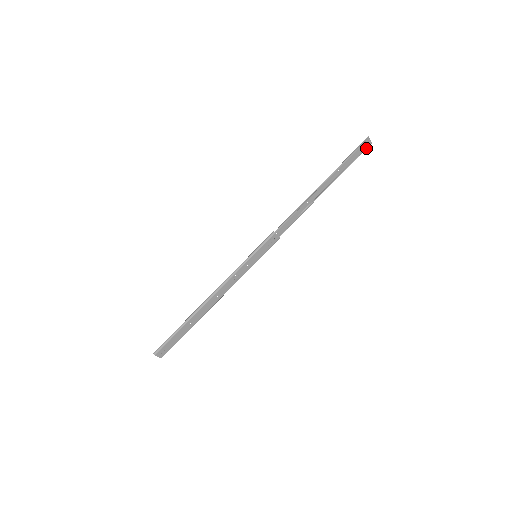
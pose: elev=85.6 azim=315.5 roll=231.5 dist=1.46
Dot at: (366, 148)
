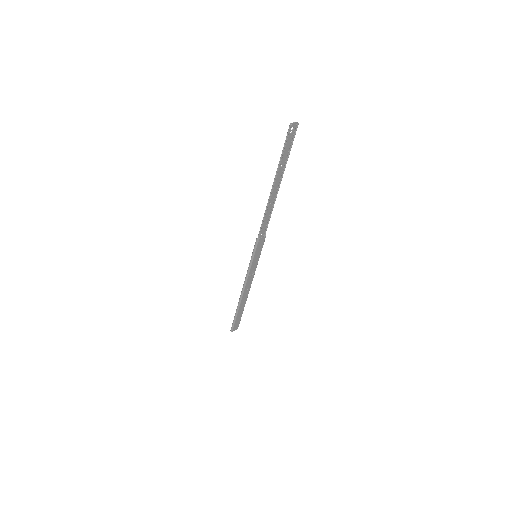
Dot at: (295, 132)
